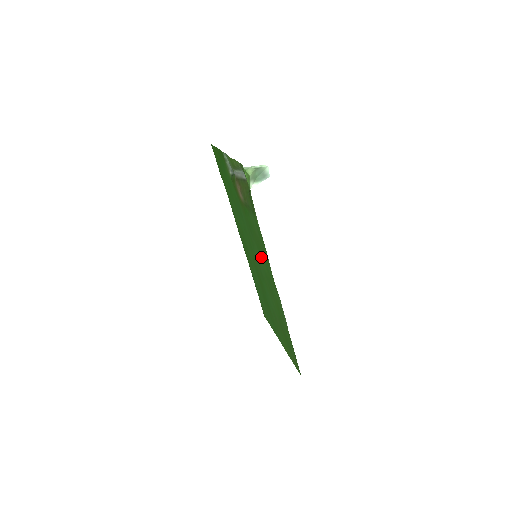
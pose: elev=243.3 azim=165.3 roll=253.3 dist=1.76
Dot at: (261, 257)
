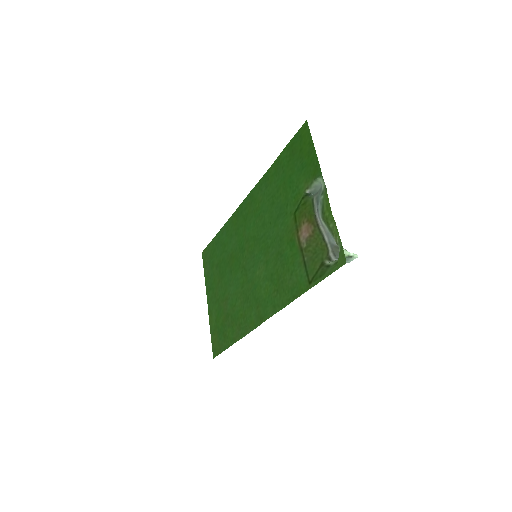
Dot at: (268, 283)
